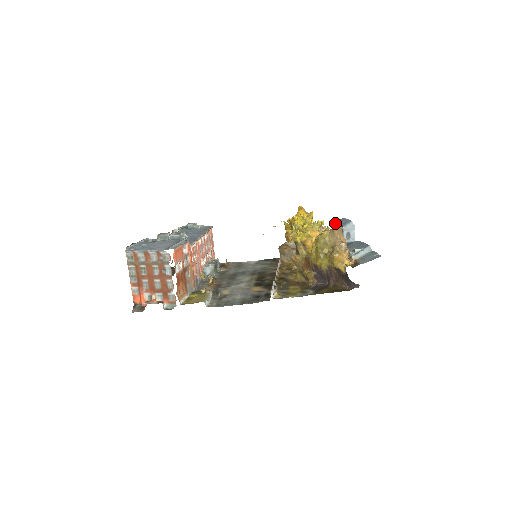
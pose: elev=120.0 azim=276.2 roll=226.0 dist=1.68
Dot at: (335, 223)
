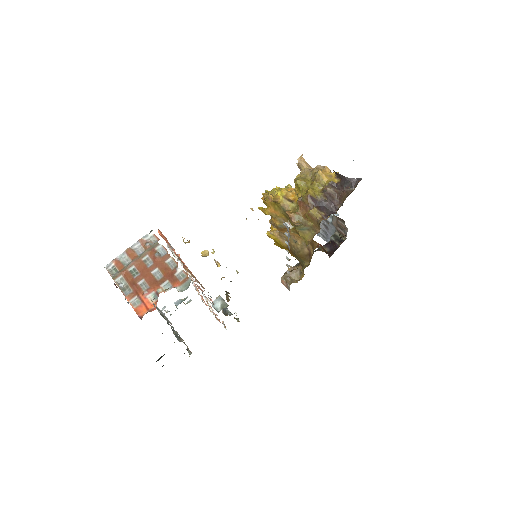
Dot at: (299, 162)
